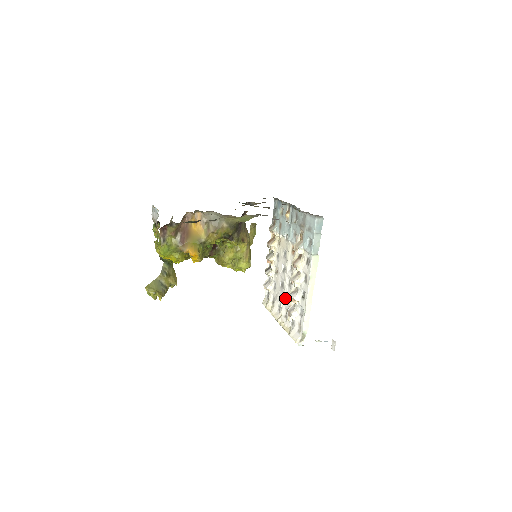
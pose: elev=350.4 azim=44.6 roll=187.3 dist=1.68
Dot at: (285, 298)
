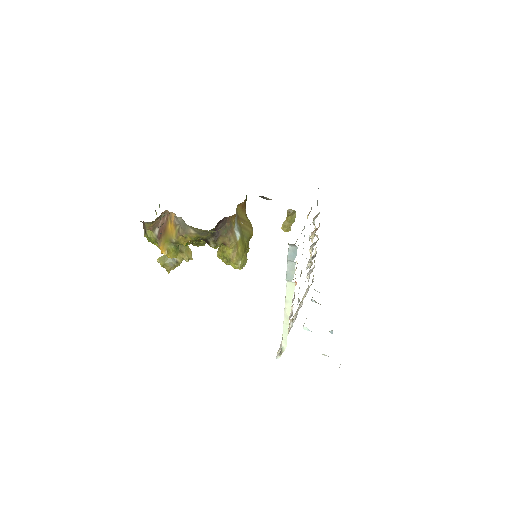
Dot at: (298, 300)
